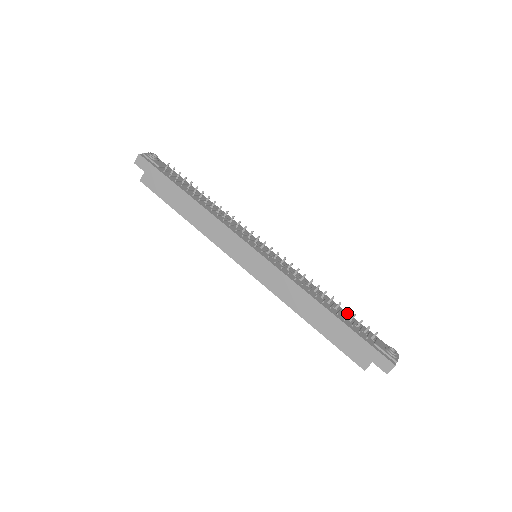
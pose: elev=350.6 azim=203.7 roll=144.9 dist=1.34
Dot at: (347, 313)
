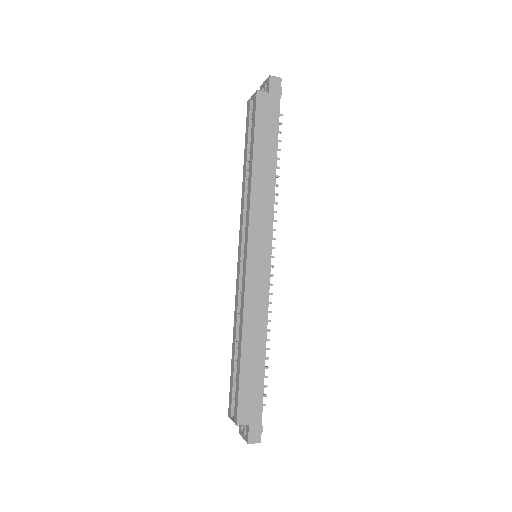
Dot at: occluded
